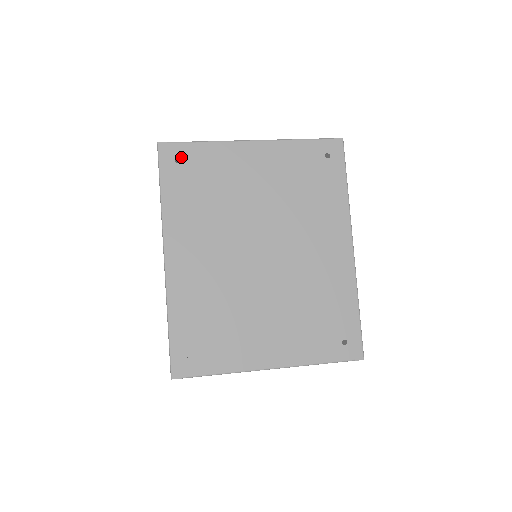
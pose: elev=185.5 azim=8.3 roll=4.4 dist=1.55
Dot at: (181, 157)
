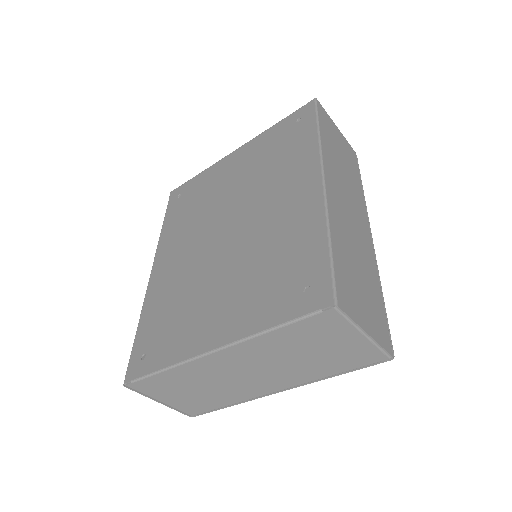
Dot at: (182, 192)
